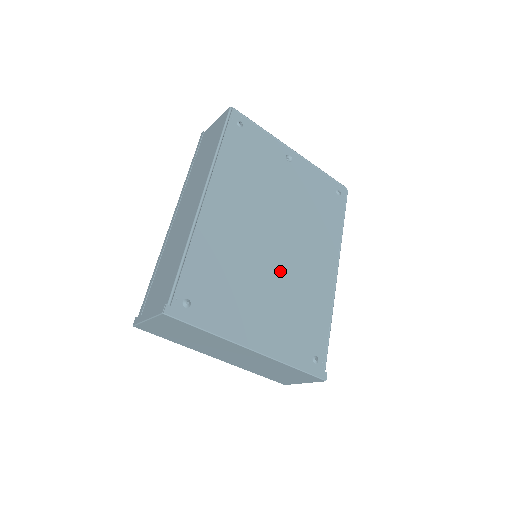
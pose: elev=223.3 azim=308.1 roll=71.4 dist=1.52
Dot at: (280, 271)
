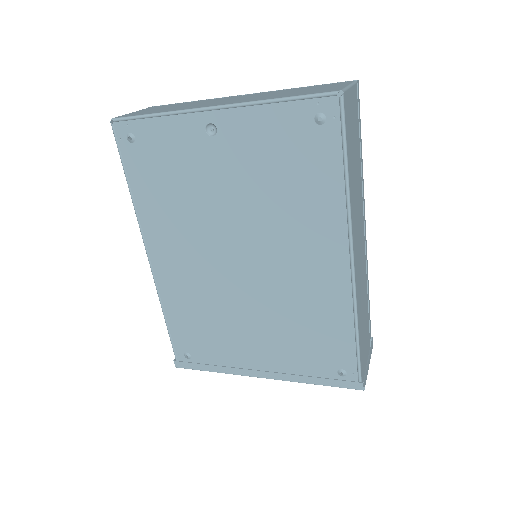
Dot at: (261, 296)
